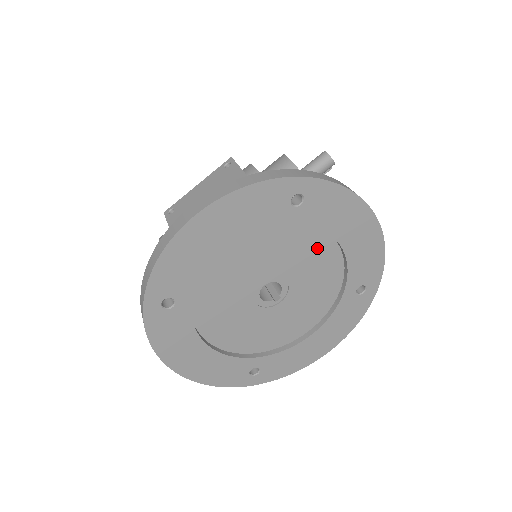
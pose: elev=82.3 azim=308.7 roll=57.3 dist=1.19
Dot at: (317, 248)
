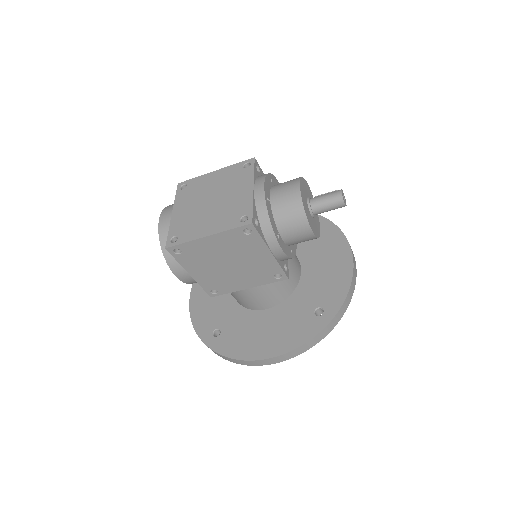
Dot at: occluded
